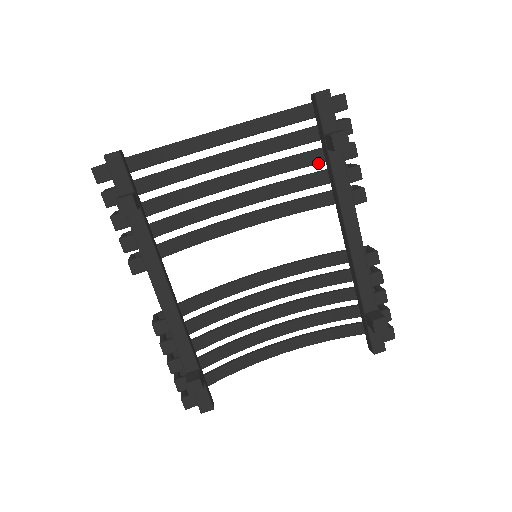
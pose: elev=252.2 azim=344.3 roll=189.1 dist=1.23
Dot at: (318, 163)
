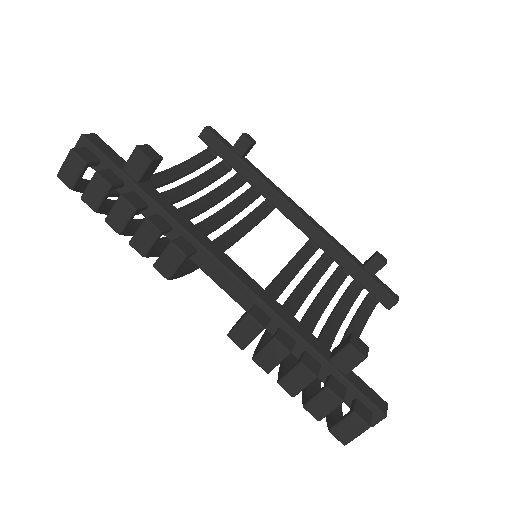
Dot at: (230, 193)
